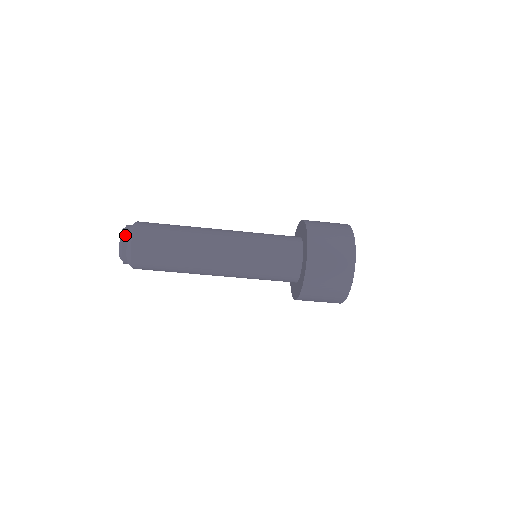
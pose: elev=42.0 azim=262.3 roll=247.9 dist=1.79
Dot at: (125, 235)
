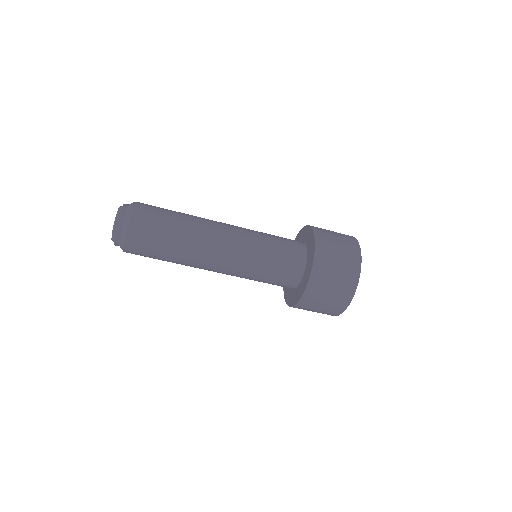
Dot at: (118, 233)
